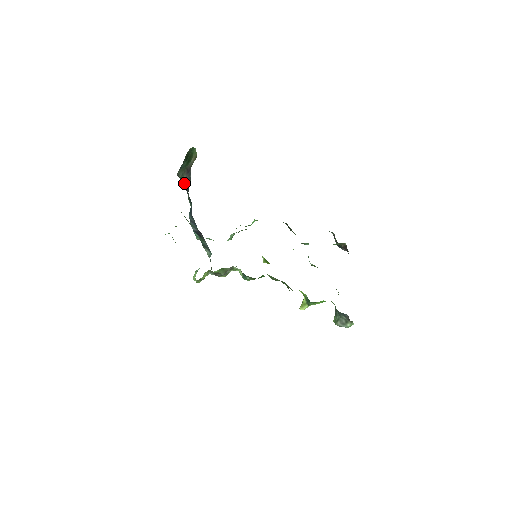
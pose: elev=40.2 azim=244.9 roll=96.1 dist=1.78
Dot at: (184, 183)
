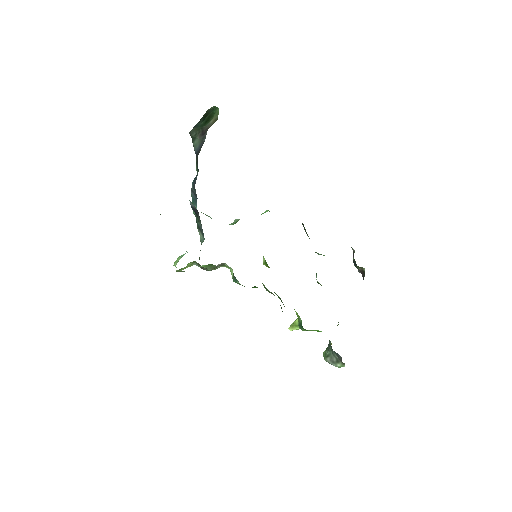
Dot at: (195, 145)
